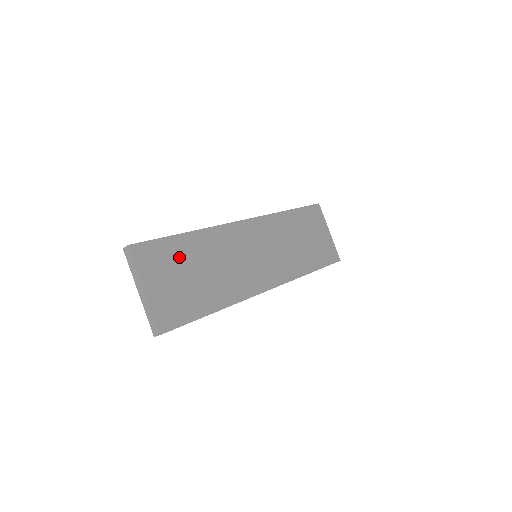
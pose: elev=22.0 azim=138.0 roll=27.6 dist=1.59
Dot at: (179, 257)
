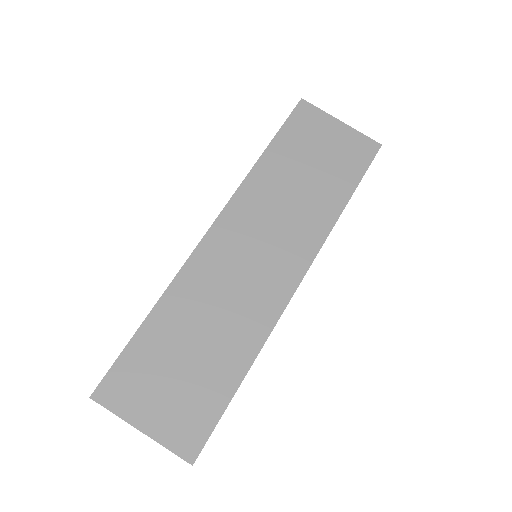
Dot at: (157, 354)
